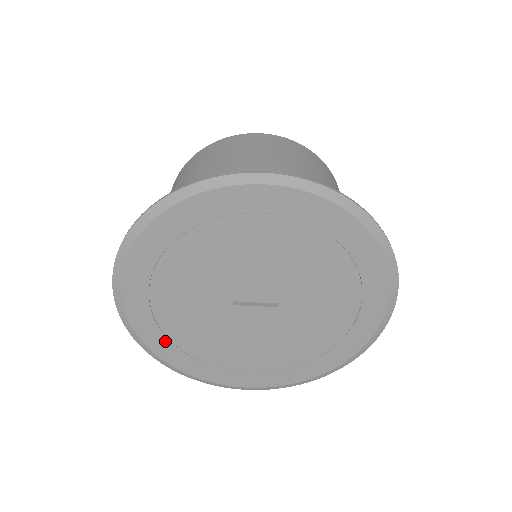
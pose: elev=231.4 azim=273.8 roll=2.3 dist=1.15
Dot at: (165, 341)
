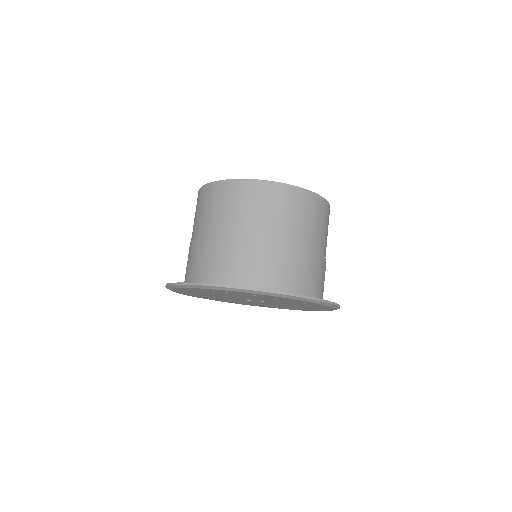
Dot at: (227, 301)
